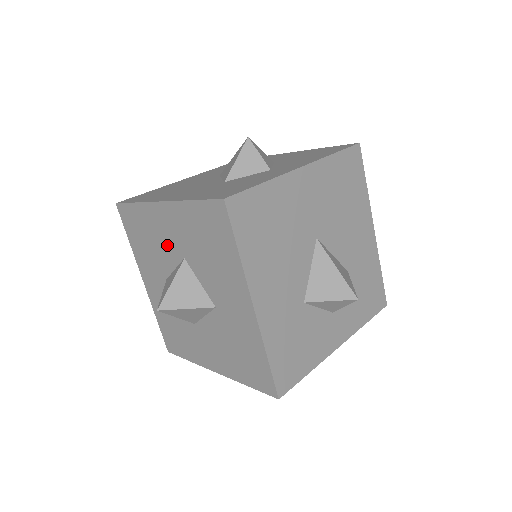
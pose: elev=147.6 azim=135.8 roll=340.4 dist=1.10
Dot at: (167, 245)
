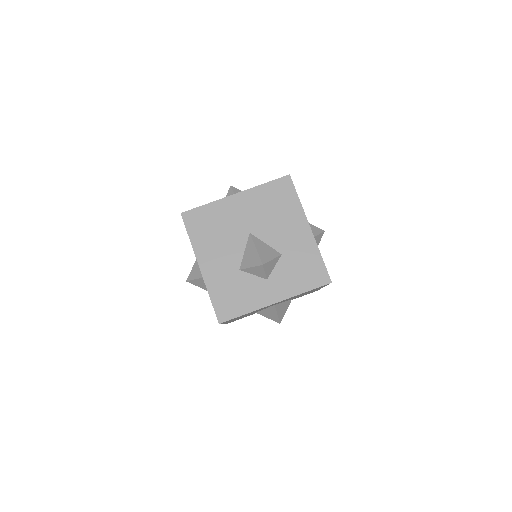
Dot at: occluded
